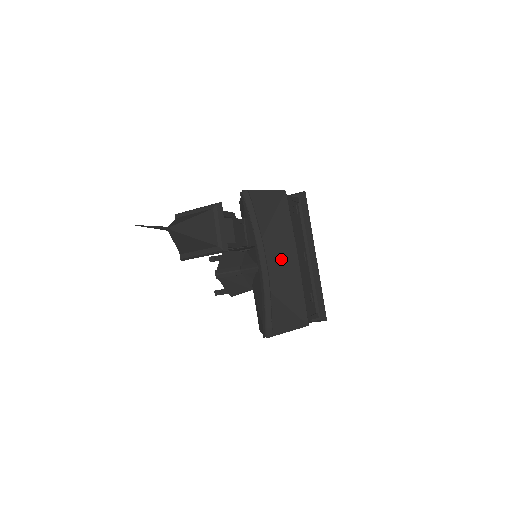
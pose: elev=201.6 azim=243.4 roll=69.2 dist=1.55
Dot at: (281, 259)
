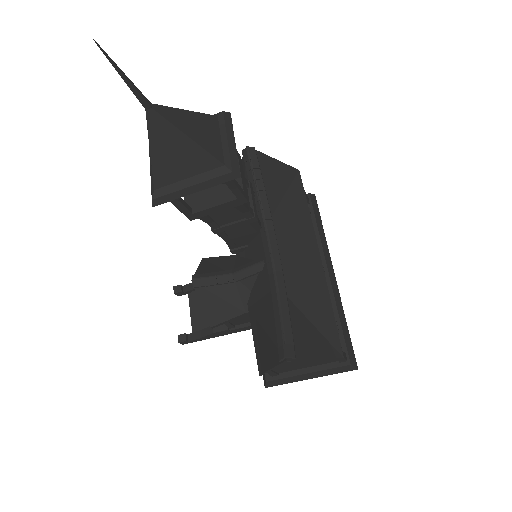
Dot at: (298, 252)
